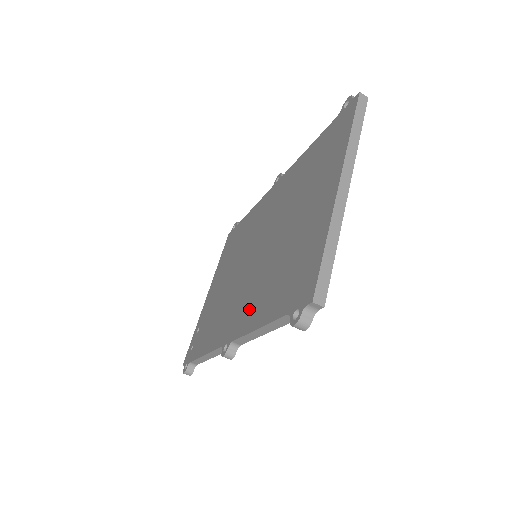
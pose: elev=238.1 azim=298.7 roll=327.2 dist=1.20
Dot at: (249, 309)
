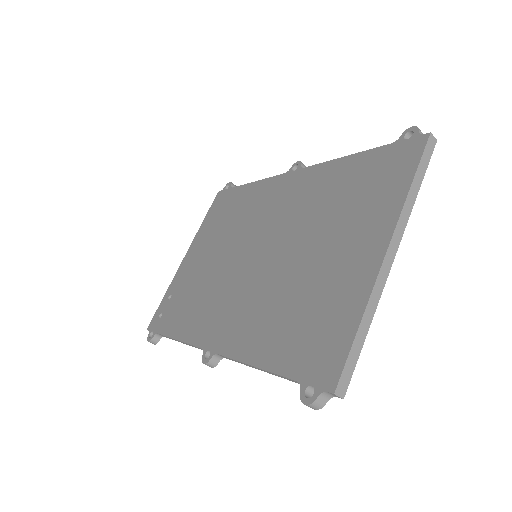
Dot at: (243, 328)
